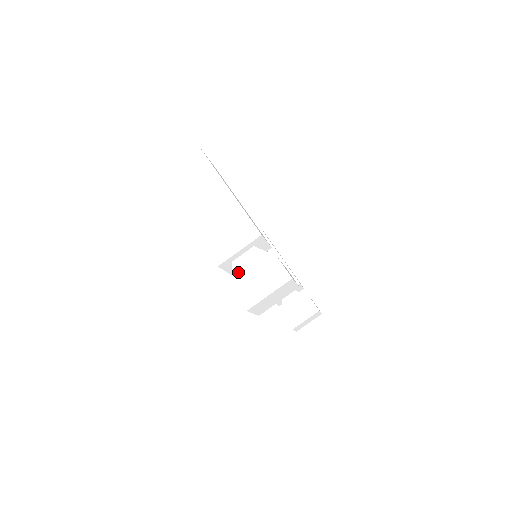
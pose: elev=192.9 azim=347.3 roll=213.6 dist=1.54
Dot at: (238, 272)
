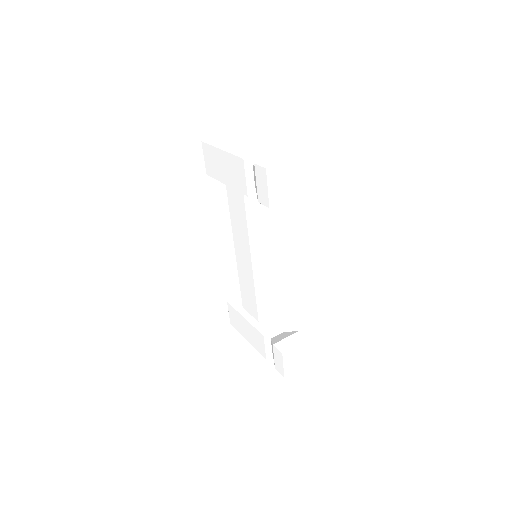
Dot at: occluded
